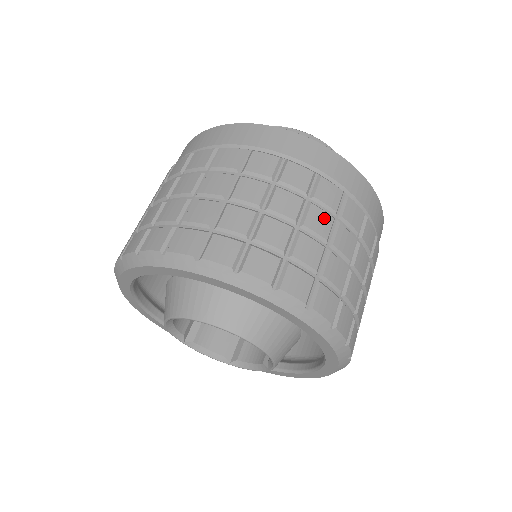
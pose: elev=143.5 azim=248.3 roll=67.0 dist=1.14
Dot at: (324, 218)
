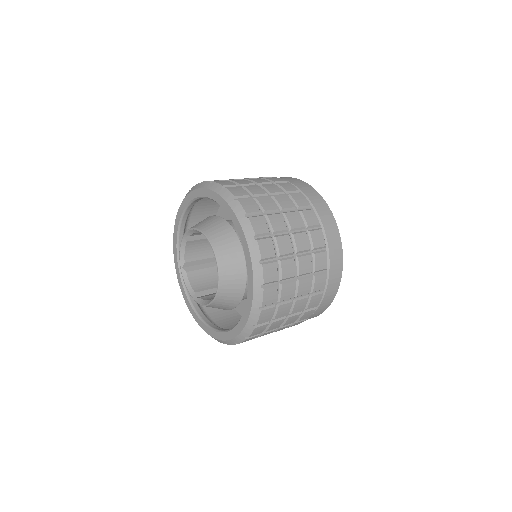
Dot at: (302, 307)
